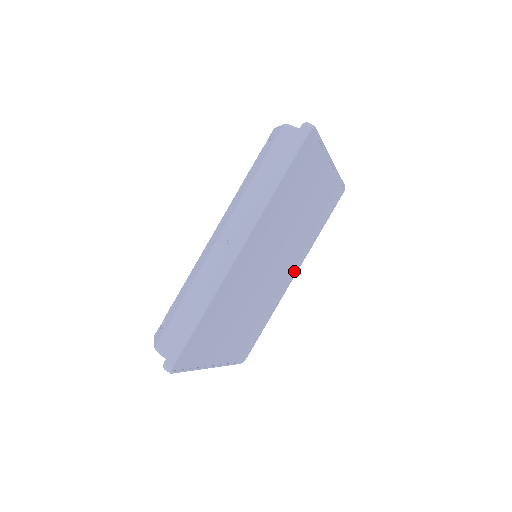
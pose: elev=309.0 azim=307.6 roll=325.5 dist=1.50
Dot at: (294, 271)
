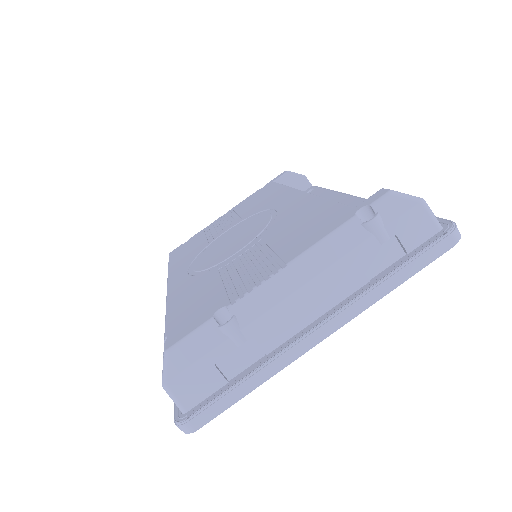
Dot at: occluded
